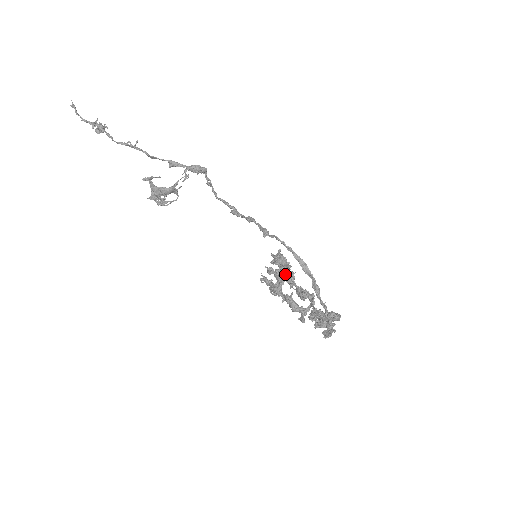
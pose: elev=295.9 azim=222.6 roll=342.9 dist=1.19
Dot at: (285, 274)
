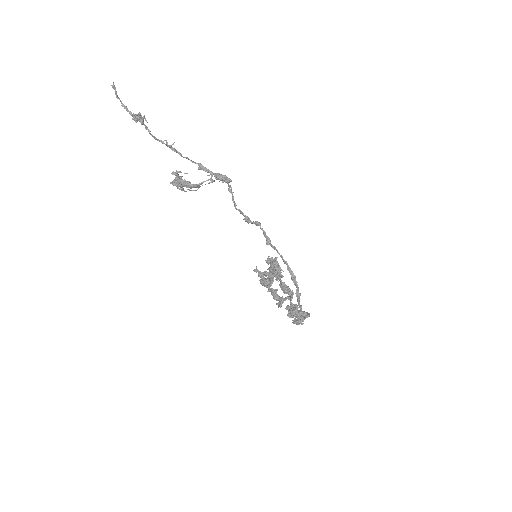
Dot at: occluded
